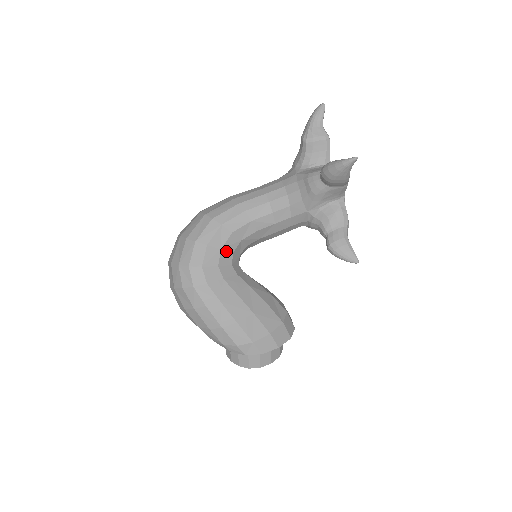
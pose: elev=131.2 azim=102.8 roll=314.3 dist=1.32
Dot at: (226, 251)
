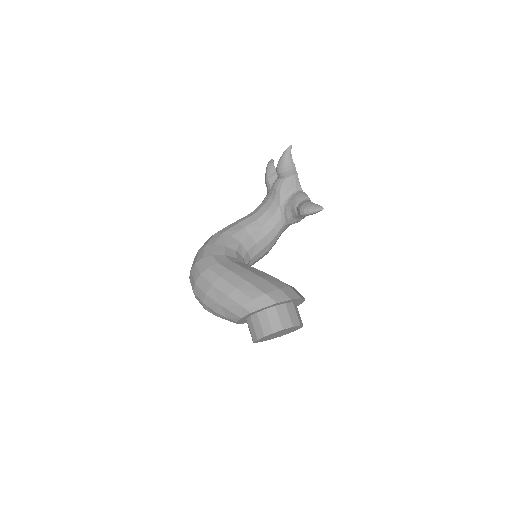
Dot at: (230, 248)
